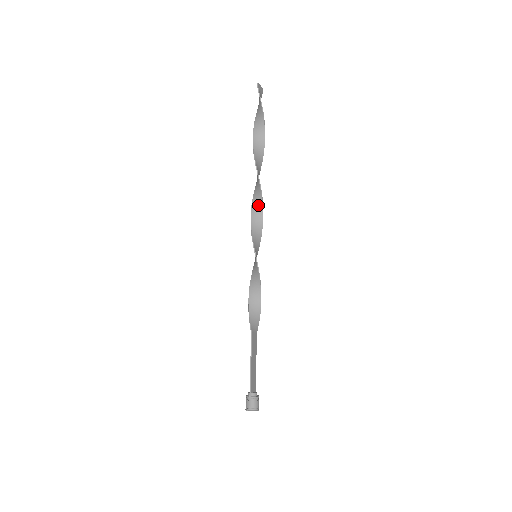
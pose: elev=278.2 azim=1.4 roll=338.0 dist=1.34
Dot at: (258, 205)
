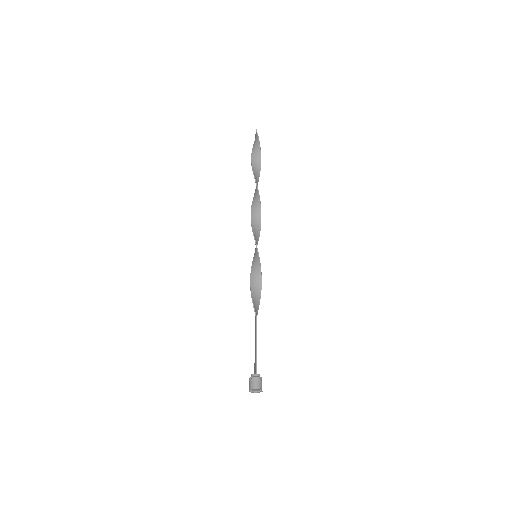
Dot at: (257, 216)
